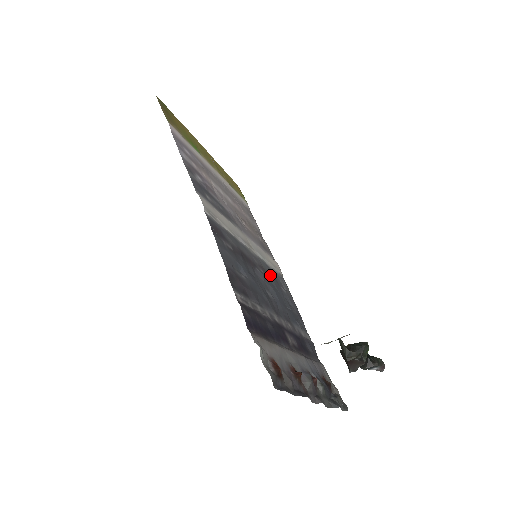
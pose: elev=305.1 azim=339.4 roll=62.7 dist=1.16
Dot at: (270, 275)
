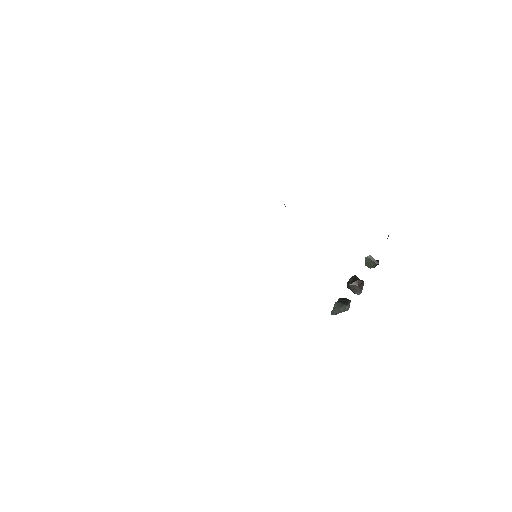
Dot at: occluded
